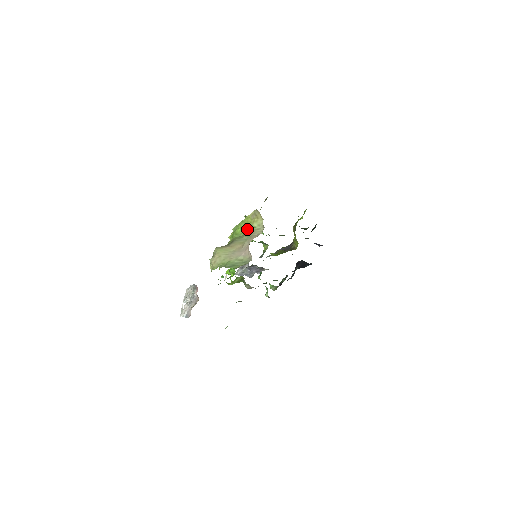
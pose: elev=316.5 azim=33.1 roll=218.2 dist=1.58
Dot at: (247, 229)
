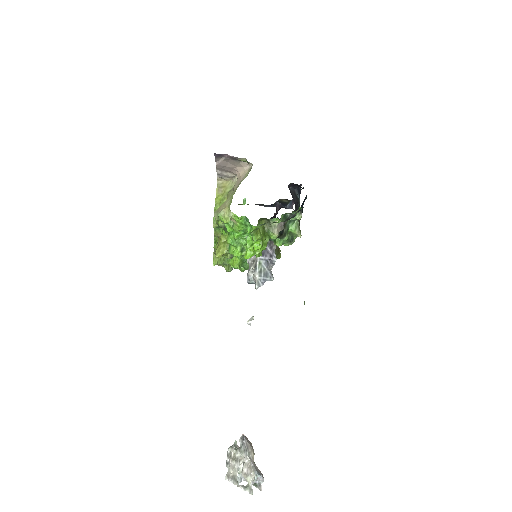
Dot at: occluded
